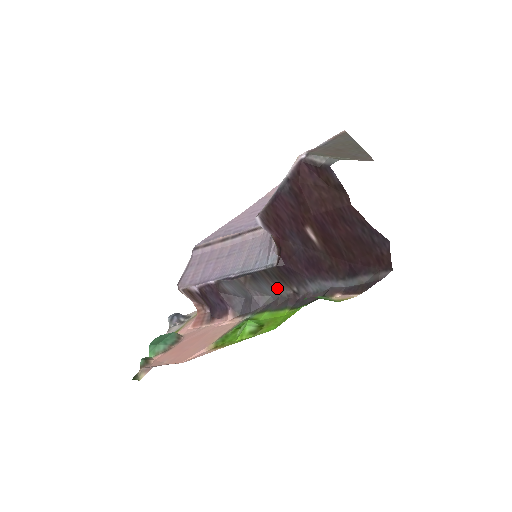
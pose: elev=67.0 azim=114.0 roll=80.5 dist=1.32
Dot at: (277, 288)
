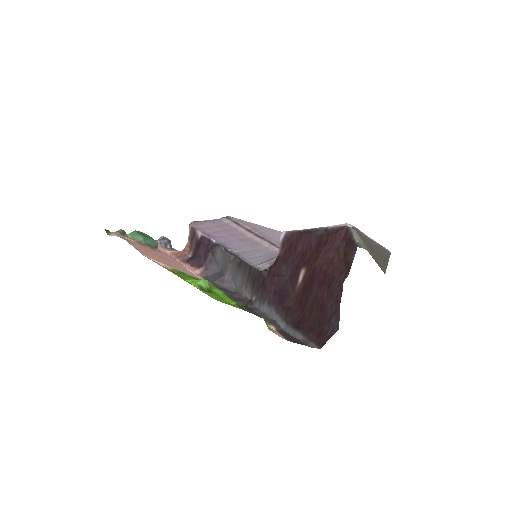
Dot at: (245, 286)
